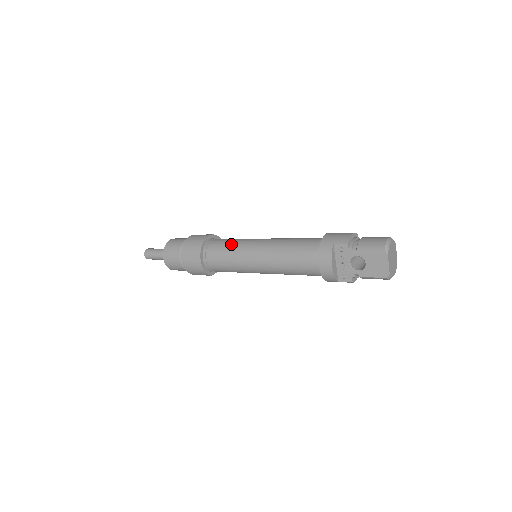
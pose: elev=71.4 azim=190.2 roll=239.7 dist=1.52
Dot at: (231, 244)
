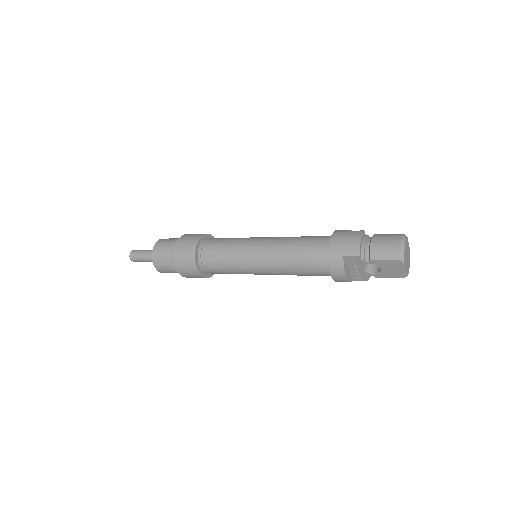
Dot at: (227, 253)
